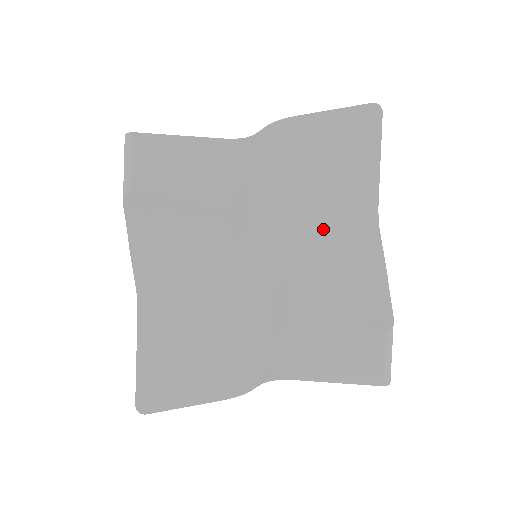
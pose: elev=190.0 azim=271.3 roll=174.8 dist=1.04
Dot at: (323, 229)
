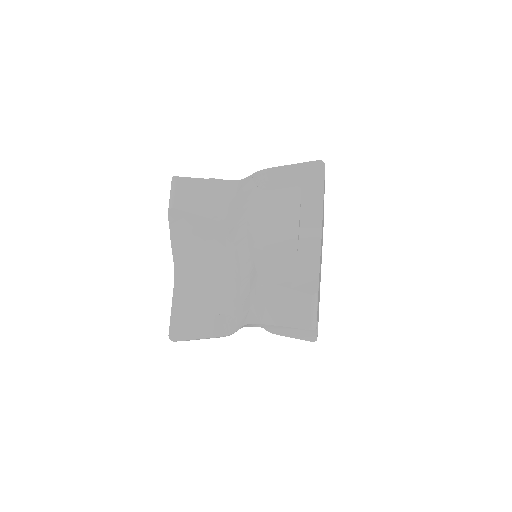
Dot at: occluded
